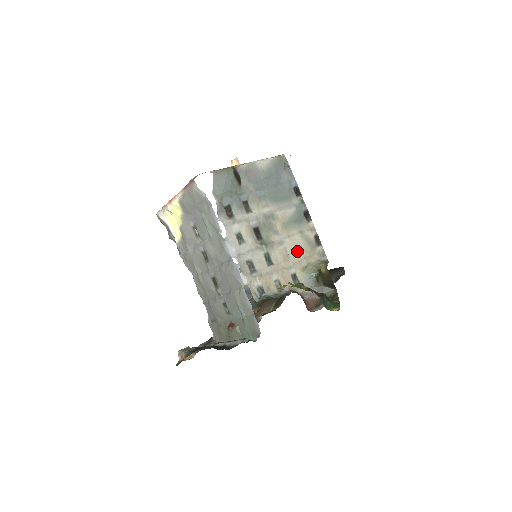
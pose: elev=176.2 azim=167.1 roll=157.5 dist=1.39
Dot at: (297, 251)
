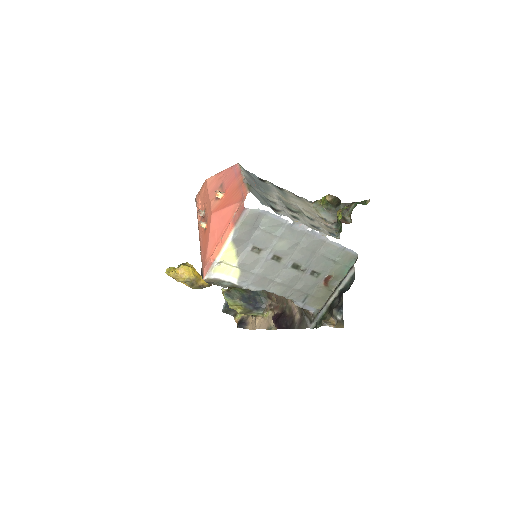
Dot at: (305, 206)
